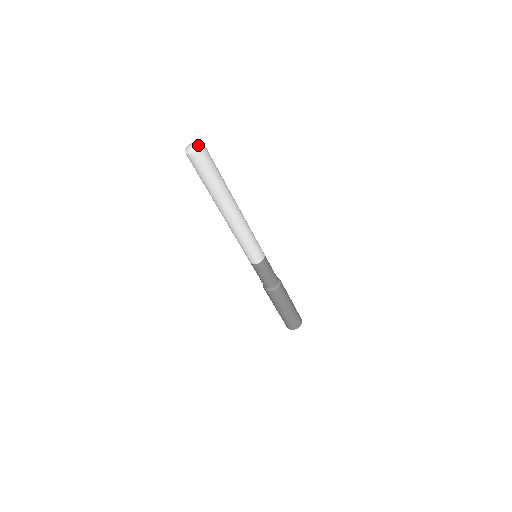
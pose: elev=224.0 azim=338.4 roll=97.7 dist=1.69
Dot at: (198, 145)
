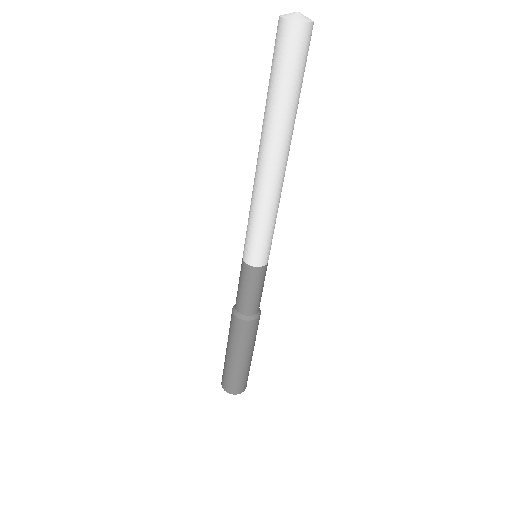
Dot at: (307, 17)
